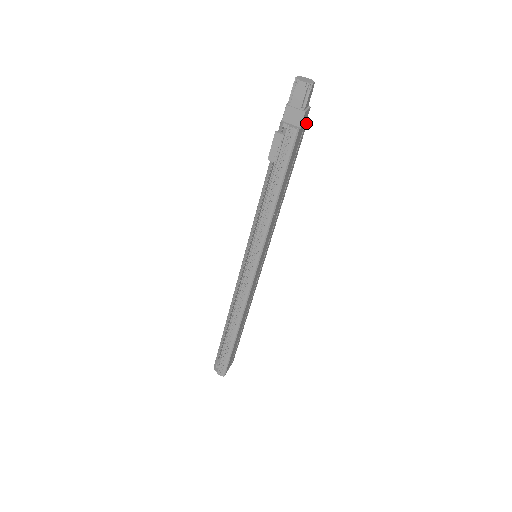
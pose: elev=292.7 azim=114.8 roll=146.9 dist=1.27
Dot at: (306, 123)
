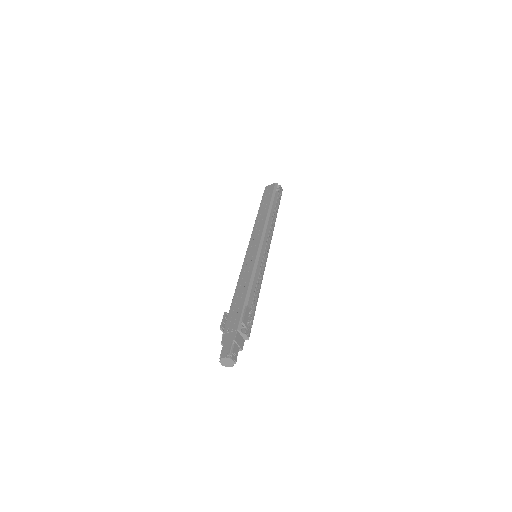
Dot at: (246, 339)
